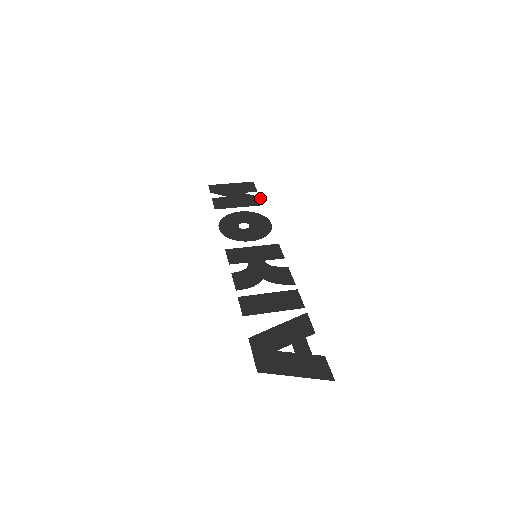
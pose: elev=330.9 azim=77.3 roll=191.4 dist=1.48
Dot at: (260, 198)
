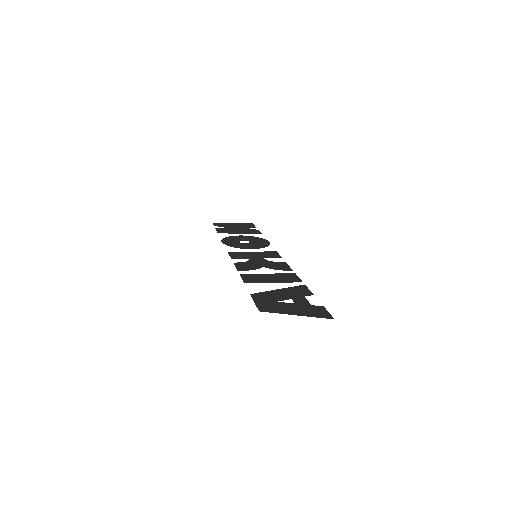
Dot at: occluded
